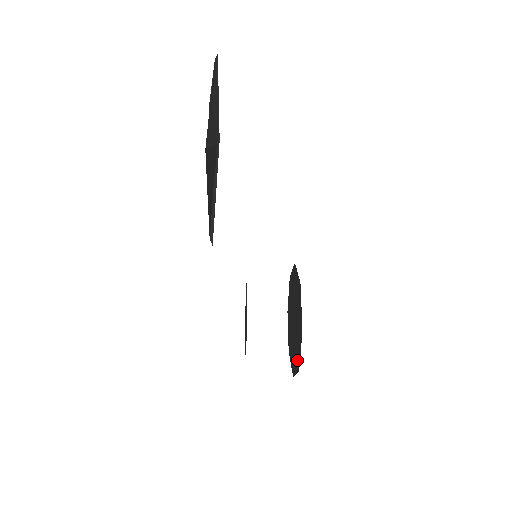
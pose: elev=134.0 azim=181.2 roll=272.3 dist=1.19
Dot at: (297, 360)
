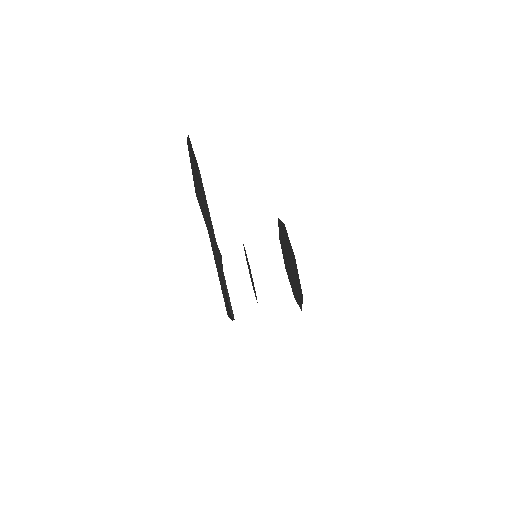
Dot at: (299, 300)
